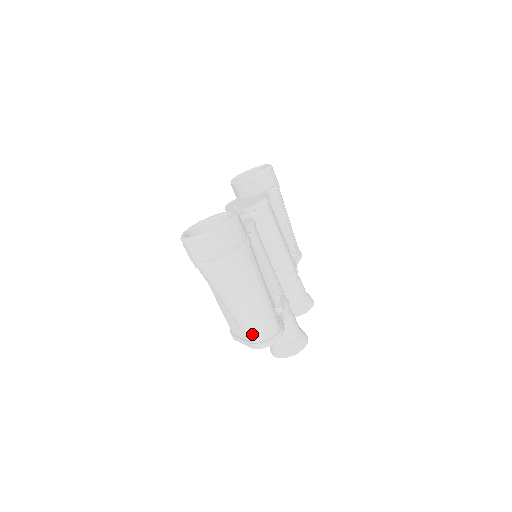
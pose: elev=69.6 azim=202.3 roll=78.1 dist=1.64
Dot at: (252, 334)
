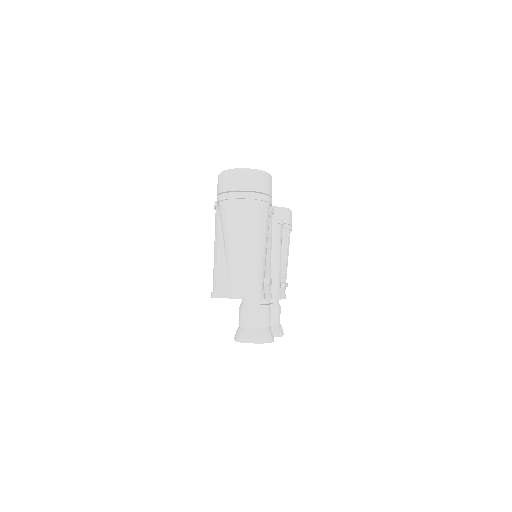
Dot at: (238, 281)
